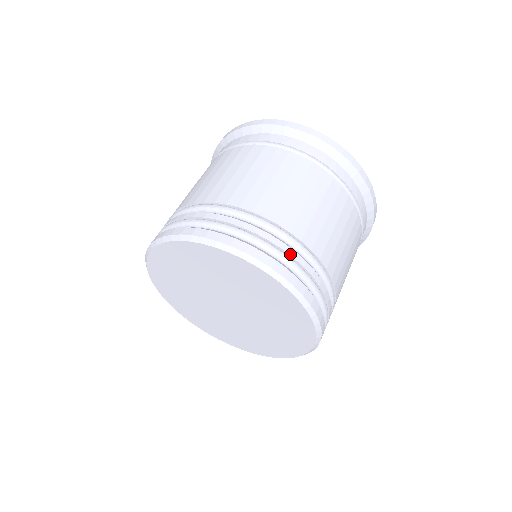
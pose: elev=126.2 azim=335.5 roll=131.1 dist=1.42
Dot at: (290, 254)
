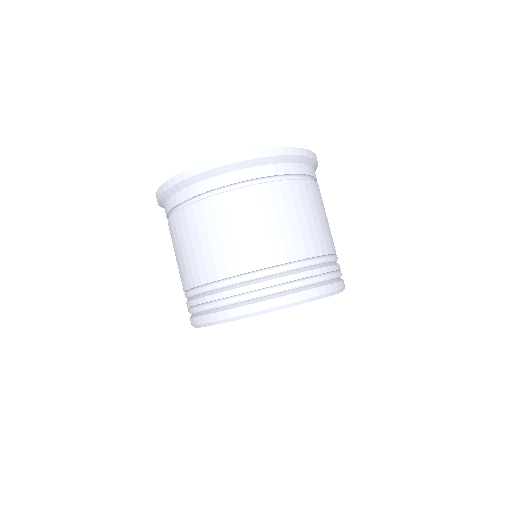
Dot at: occluded
